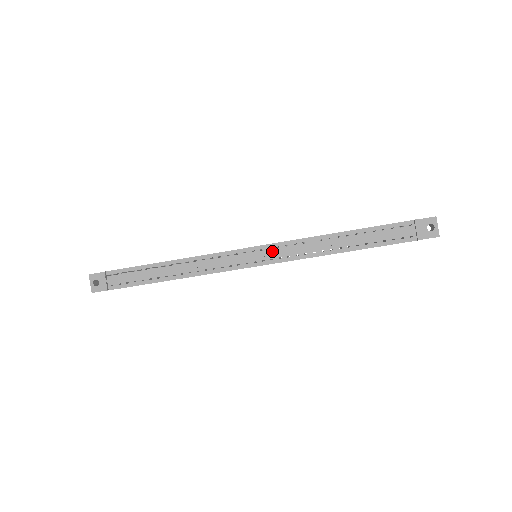
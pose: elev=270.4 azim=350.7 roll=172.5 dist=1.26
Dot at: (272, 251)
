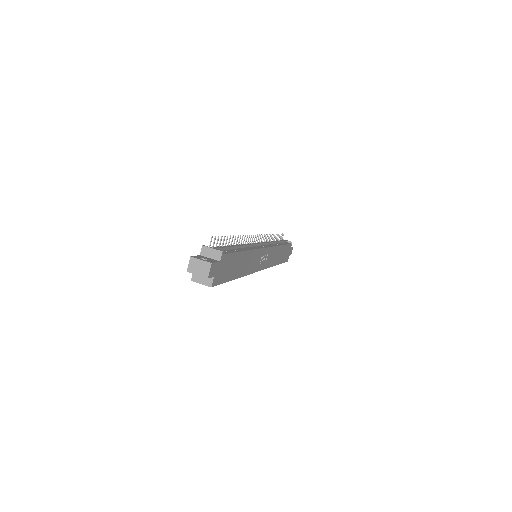
Dot at: occluded
